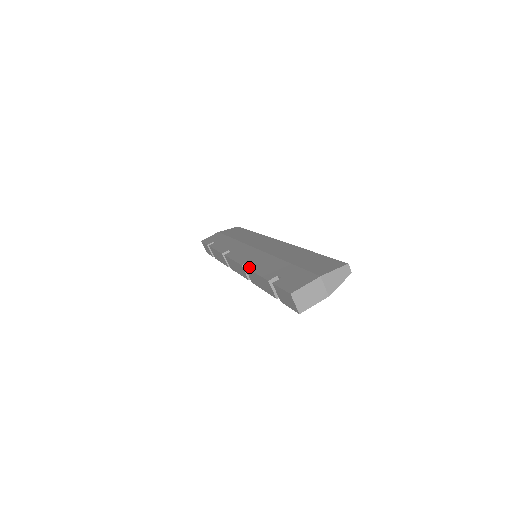
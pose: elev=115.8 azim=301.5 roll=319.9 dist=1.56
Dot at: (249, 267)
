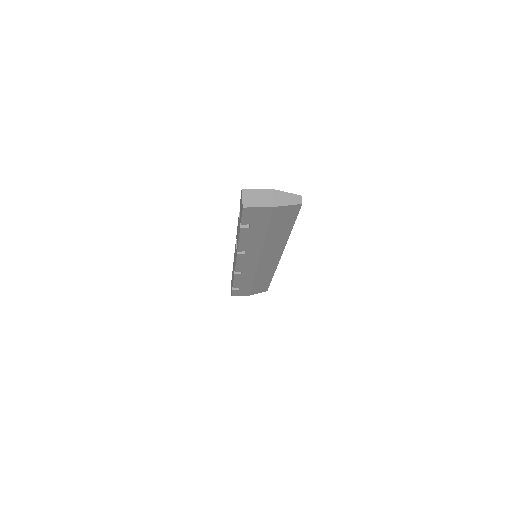
Dot at: occluded
